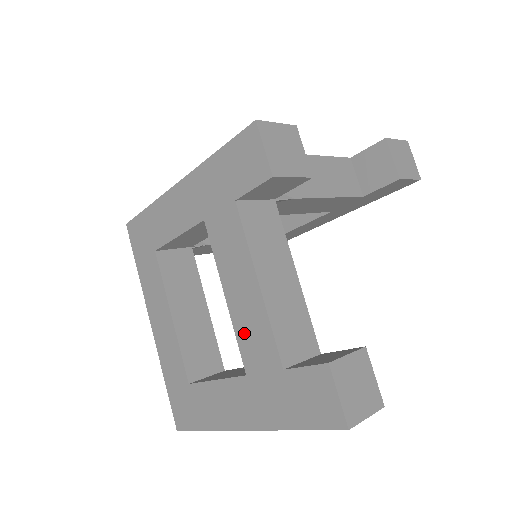
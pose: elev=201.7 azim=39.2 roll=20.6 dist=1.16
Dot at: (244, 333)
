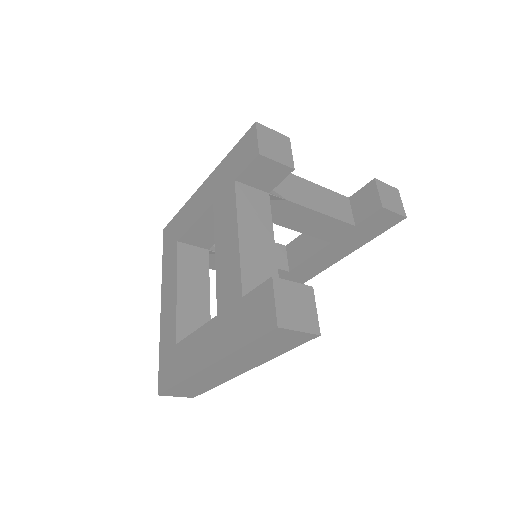
Dot at: (222, 279)
